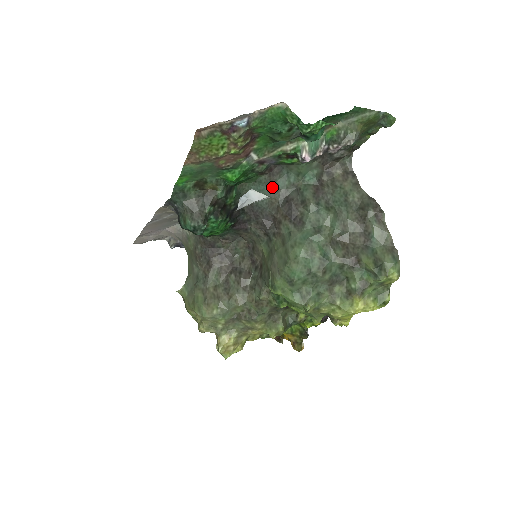
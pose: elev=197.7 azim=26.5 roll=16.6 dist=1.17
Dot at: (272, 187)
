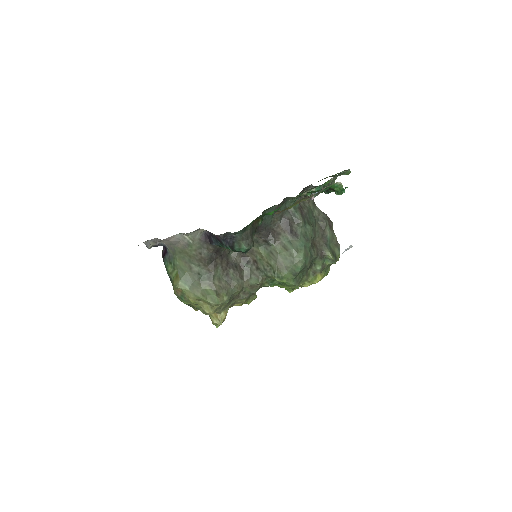
Dot at: occluded
